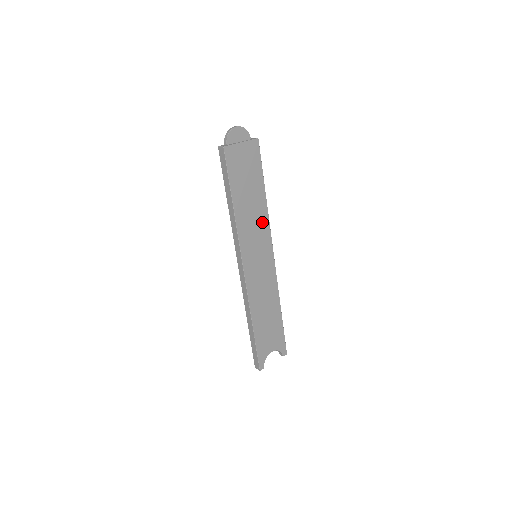
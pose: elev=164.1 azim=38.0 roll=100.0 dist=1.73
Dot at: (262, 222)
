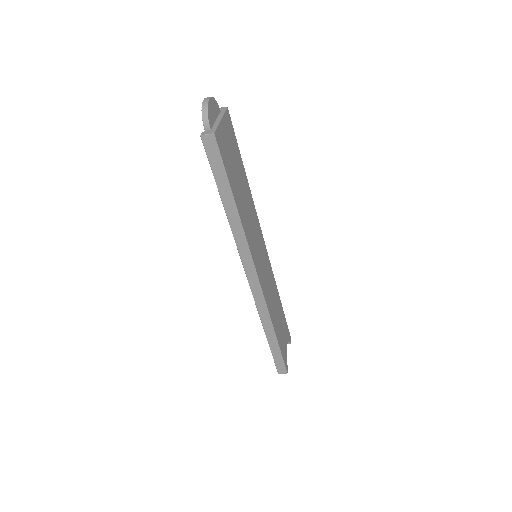
Dot at: (253, 213)
